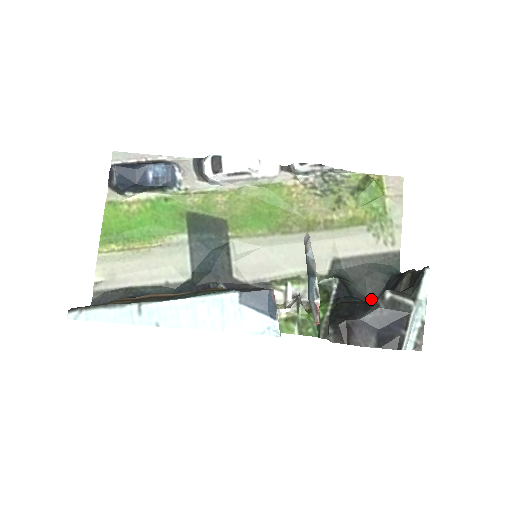
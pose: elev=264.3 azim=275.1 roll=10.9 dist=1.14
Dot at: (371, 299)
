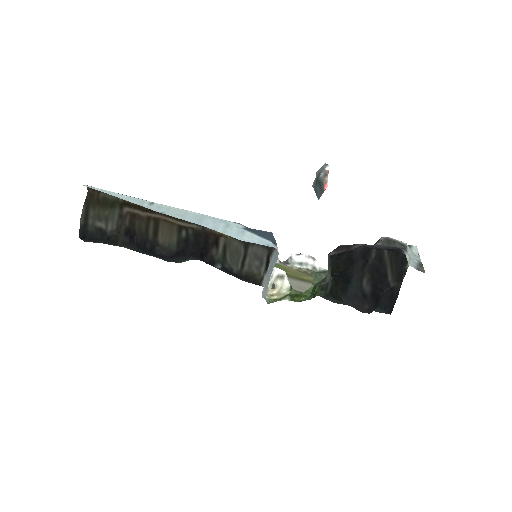
Dot at: occluded
